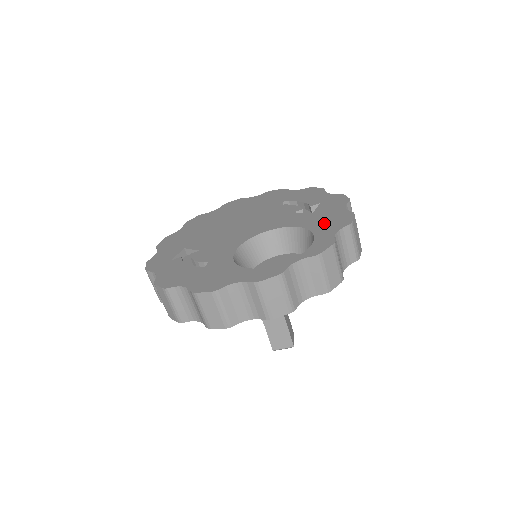
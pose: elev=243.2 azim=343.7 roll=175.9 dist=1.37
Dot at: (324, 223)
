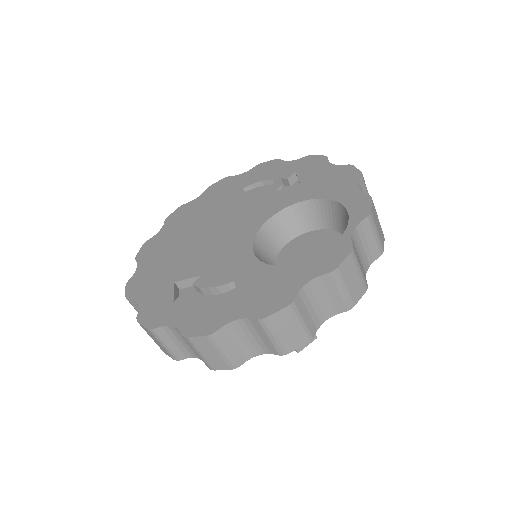
Dot at: (330, 186)
